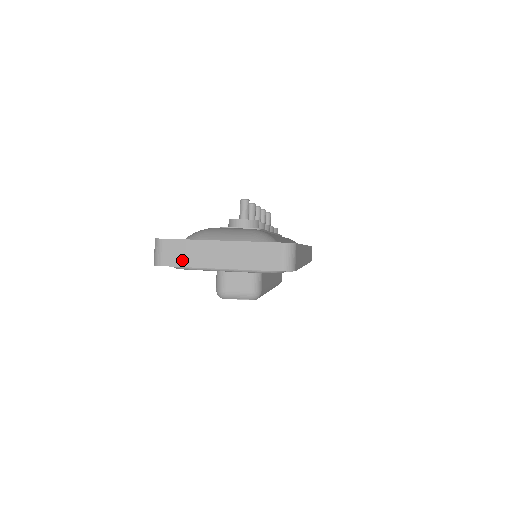
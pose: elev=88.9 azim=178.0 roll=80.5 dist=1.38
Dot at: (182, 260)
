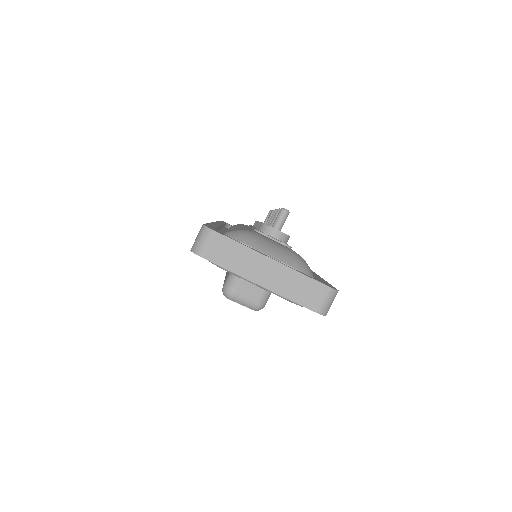
Dot at: (225, 260)
